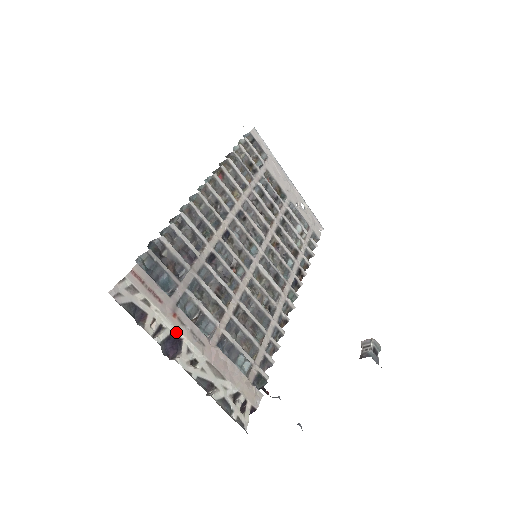
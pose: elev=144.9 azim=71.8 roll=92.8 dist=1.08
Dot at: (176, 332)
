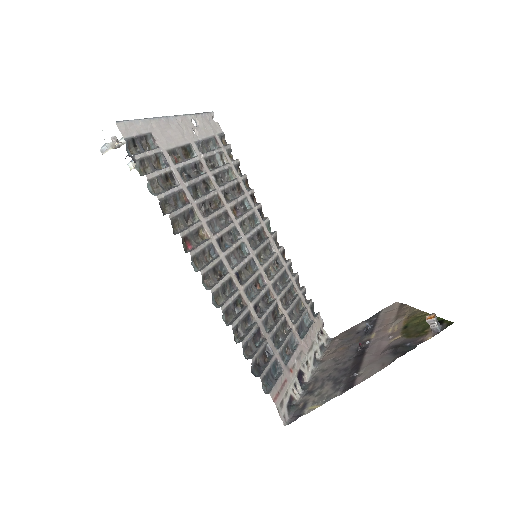
Dot at: (297, 373)
